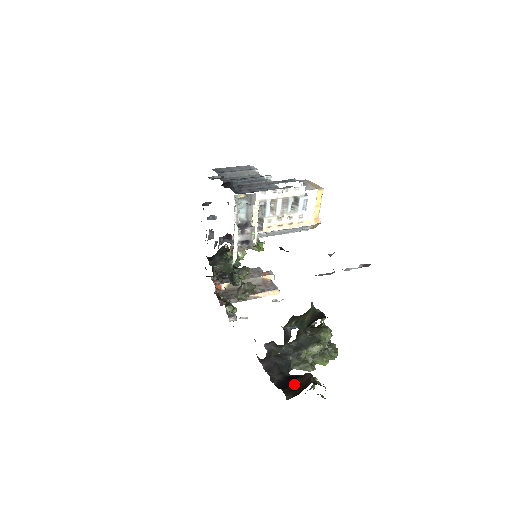
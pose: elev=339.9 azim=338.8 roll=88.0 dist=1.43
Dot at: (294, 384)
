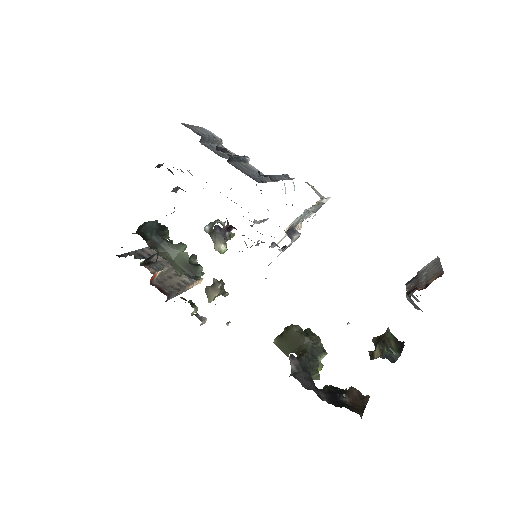
Dot at: (346, 400)
